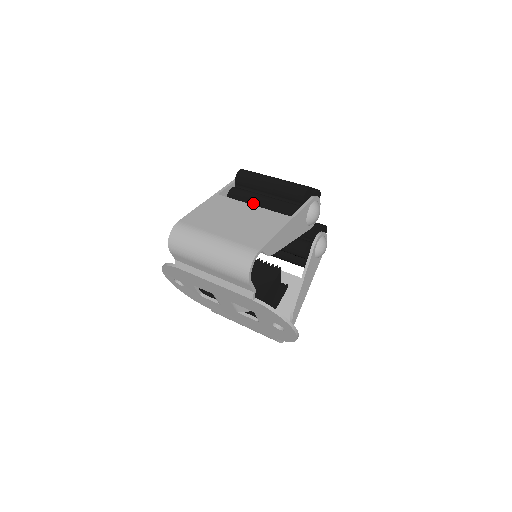
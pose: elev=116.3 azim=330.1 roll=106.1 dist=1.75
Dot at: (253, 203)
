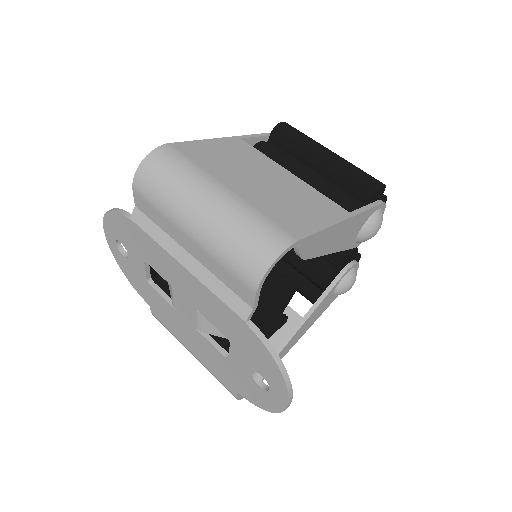
Dot at: occluded
